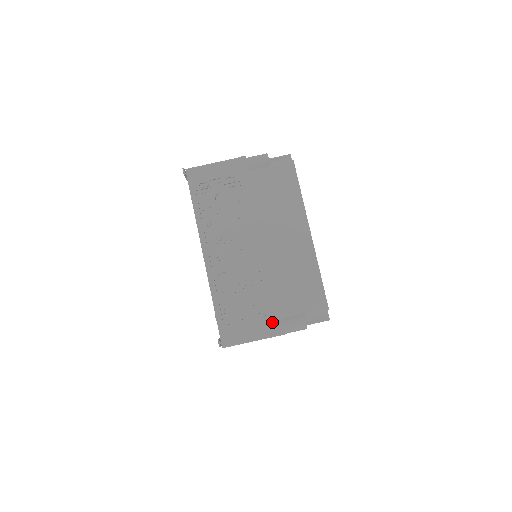
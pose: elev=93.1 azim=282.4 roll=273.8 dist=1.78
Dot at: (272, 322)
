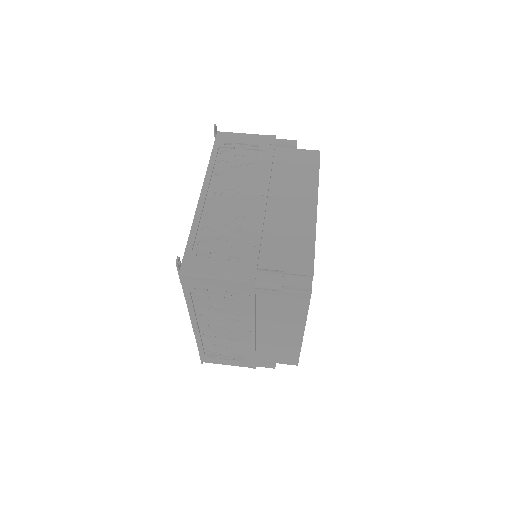
Dot at: (245, 266)
